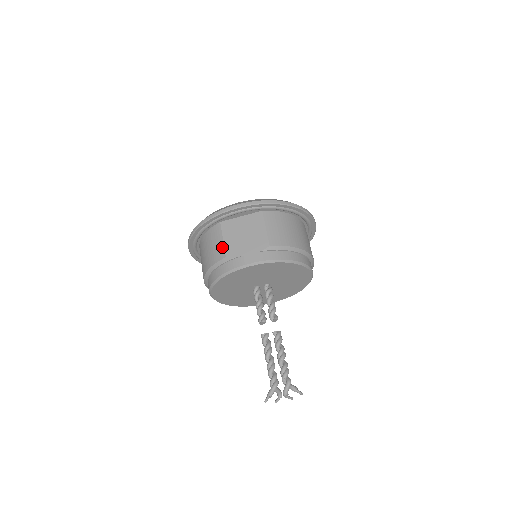
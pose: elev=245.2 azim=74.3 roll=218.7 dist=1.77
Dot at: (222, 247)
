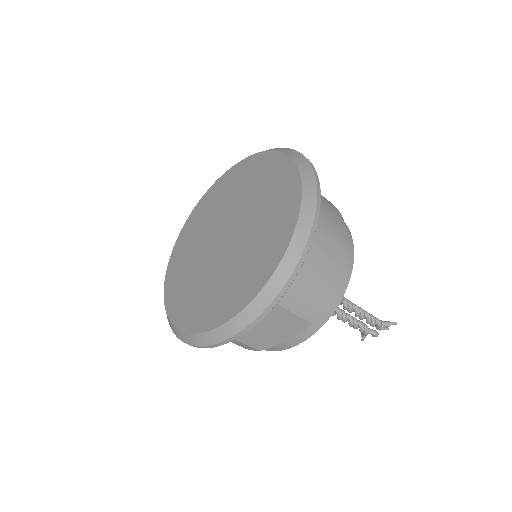
Dot at: (244, 346)
